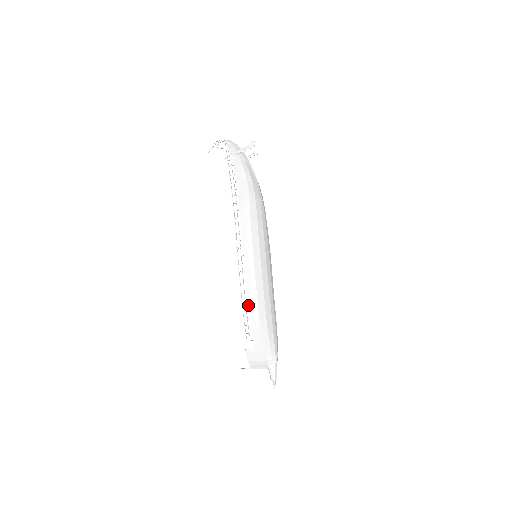
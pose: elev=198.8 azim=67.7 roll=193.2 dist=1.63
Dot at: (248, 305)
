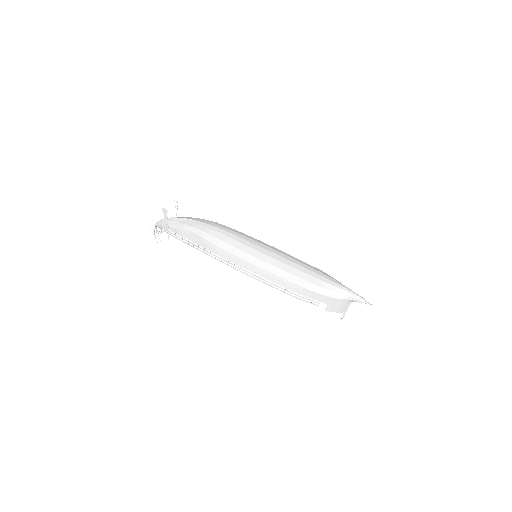
Dot at: occluded
